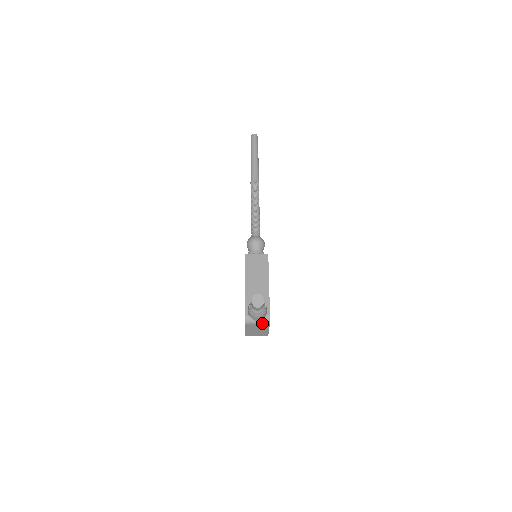
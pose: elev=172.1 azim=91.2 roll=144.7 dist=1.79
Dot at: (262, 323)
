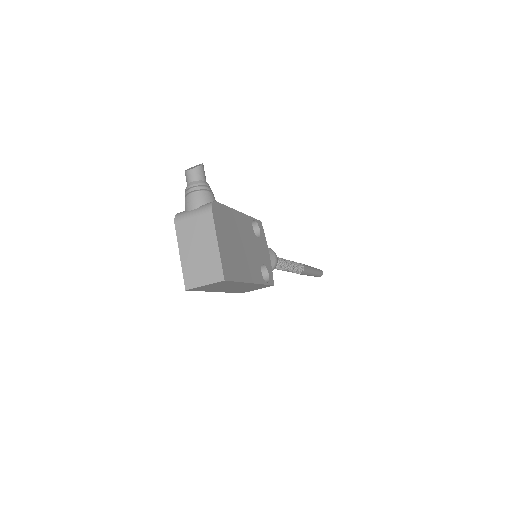
Dot at: (200, 212)
